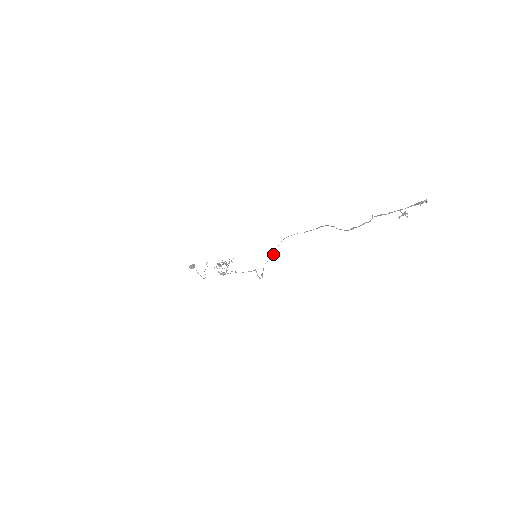
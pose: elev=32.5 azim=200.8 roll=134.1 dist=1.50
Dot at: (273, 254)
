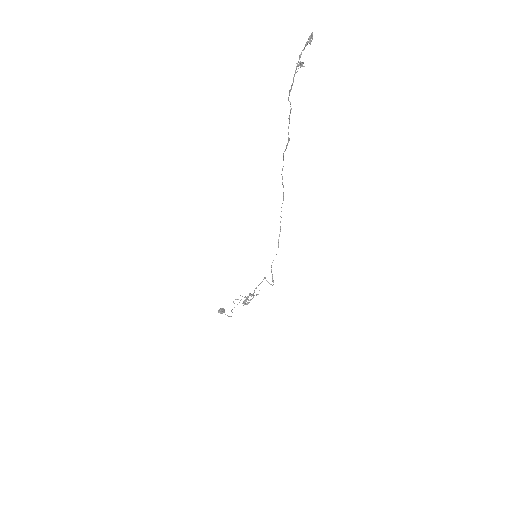
Dot at: occluded
